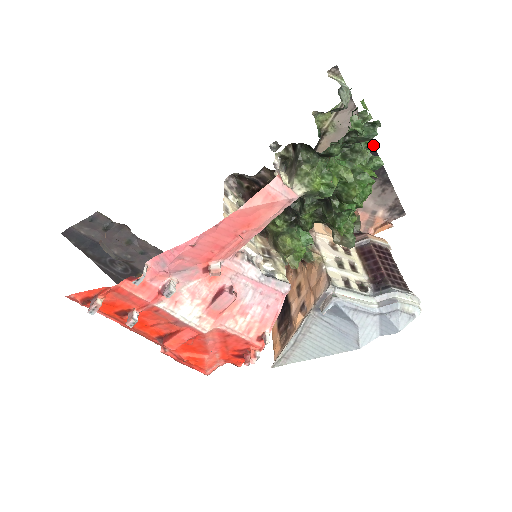
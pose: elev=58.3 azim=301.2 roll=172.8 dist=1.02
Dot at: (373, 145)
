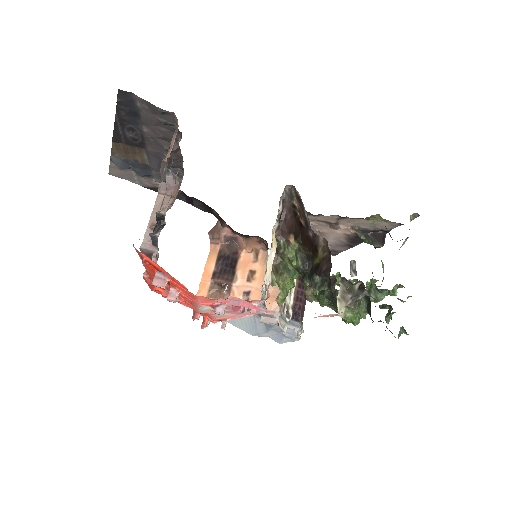
Dot at: occluded
